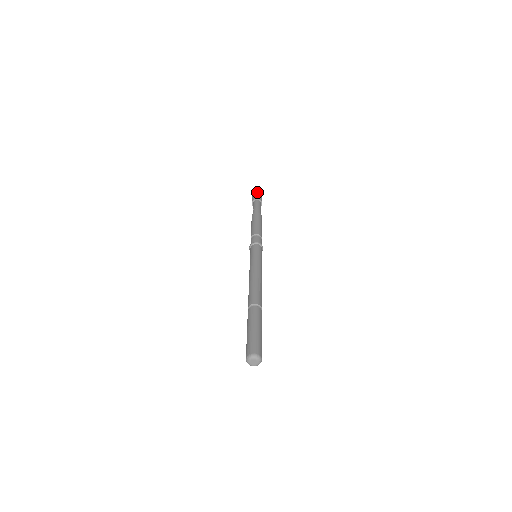
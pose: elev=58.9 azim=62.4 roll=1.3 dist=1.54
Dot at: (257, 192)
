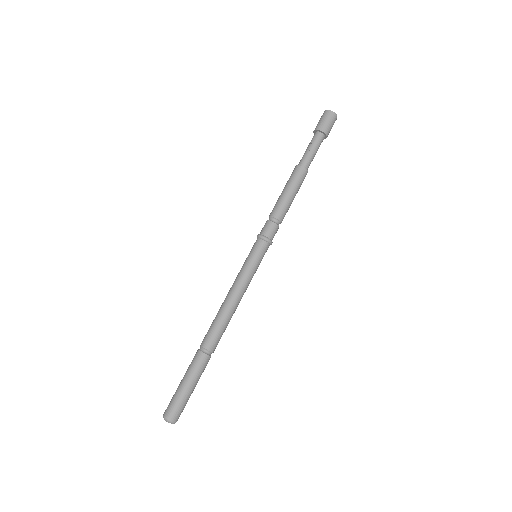
Dot at: (333, 115)
